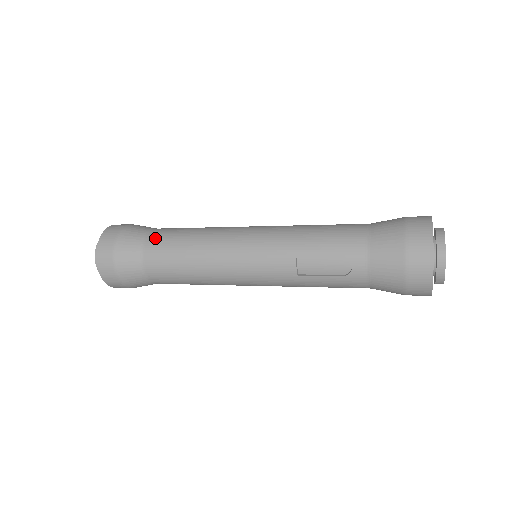
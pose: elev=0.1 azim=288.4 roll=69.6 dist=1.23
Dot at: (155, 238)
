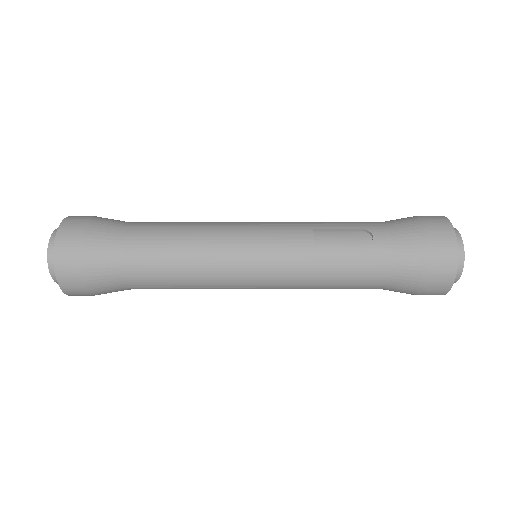
Dot at: (143, 222)
